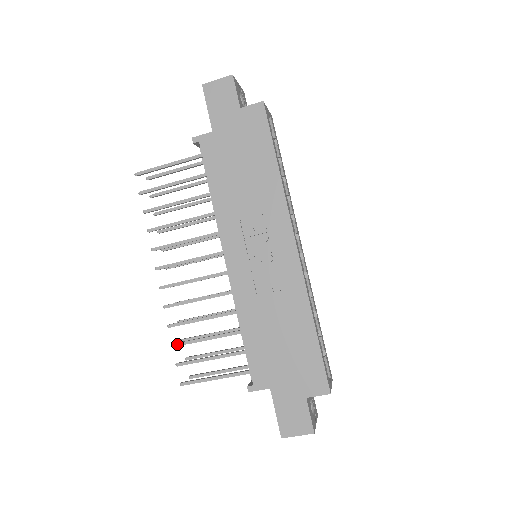
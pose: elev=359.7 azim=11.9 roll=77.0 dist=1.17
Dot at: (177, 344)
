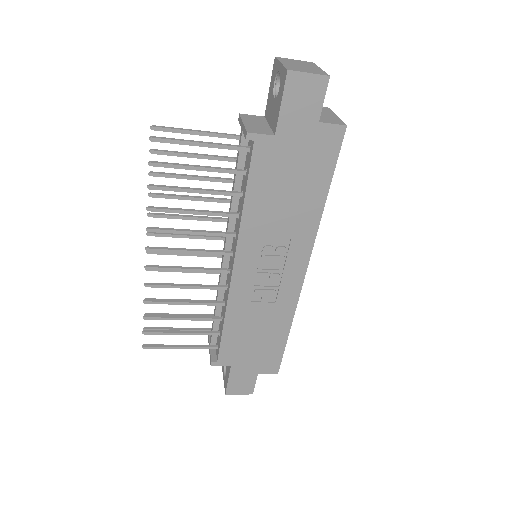
Dot at: (150, 318)
